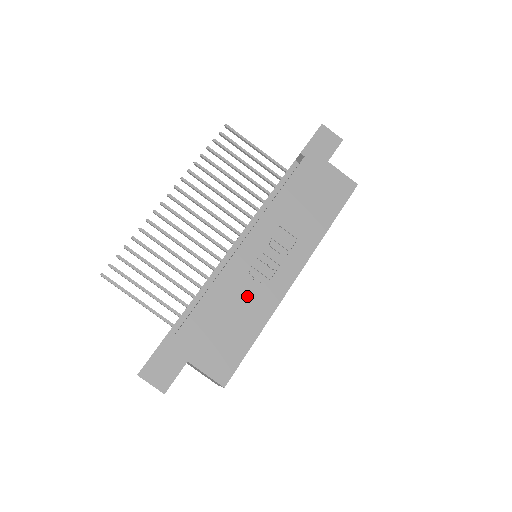
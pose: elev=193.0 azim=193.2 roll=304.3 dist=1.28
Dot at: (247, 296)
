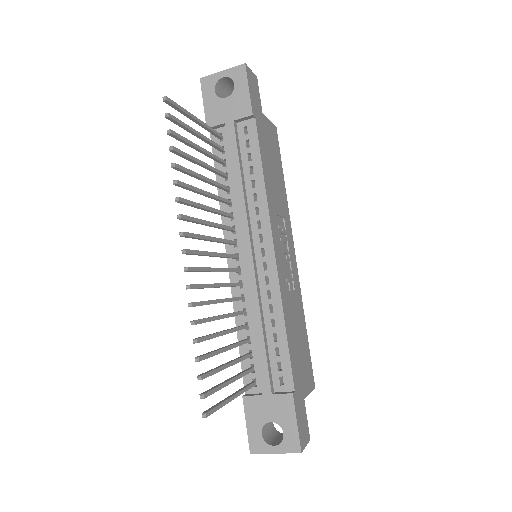
Dot at: (294, 303)
